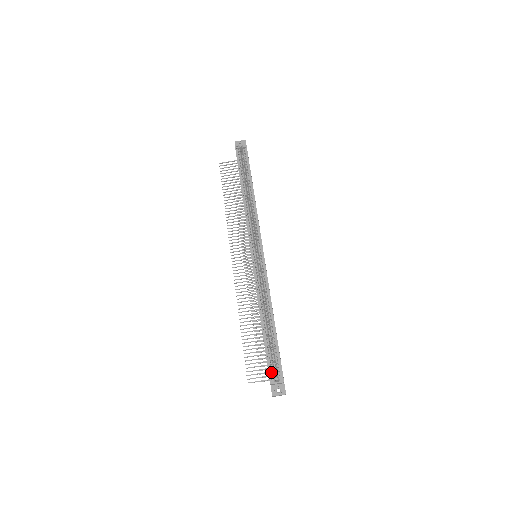
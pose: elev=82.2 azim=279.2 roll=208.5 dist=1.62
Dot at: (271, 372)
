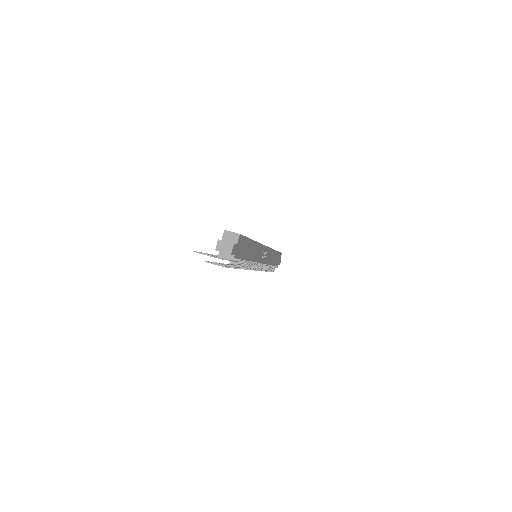
Dot at: occluded
